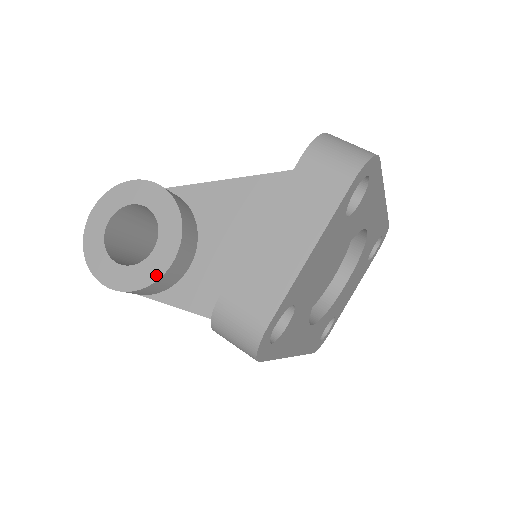
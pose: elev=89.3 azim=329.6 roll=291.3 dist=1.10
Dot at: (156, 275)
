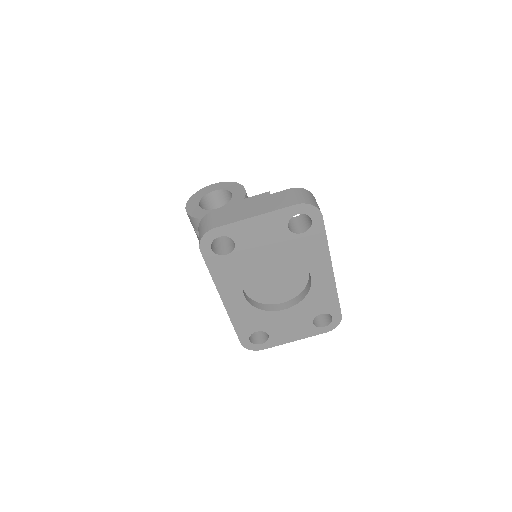
Dot at: occluded
